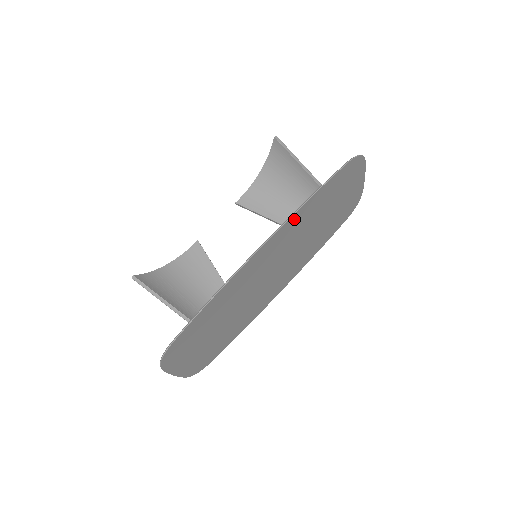
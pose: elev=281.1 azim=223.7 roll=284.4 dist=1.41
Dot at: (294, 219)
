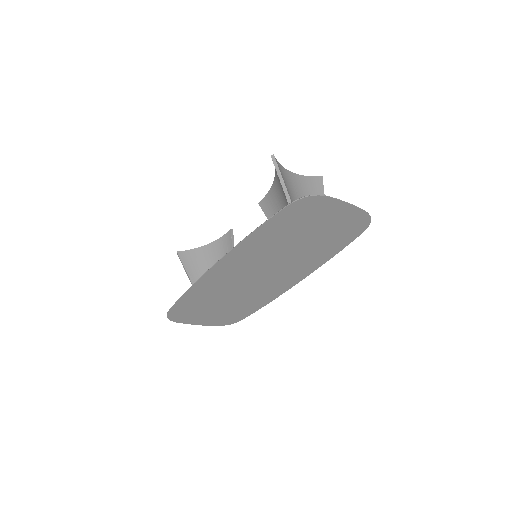
Dot at: (244, 246)
